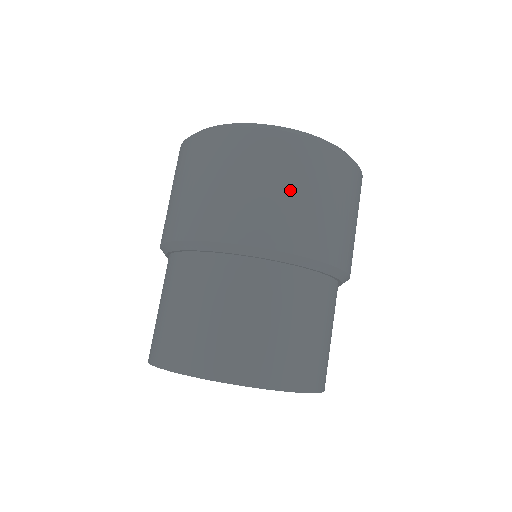
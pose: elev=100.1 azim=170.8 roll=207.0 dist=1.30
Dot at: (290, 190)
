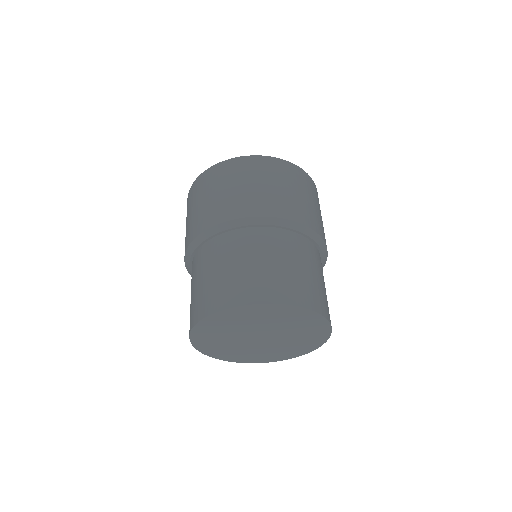
Dot at: (295, 191)
